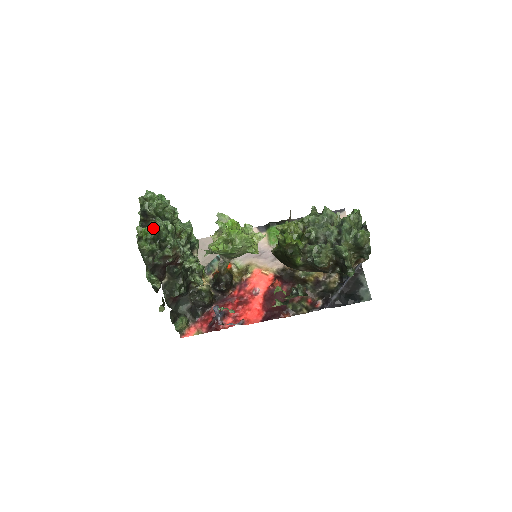
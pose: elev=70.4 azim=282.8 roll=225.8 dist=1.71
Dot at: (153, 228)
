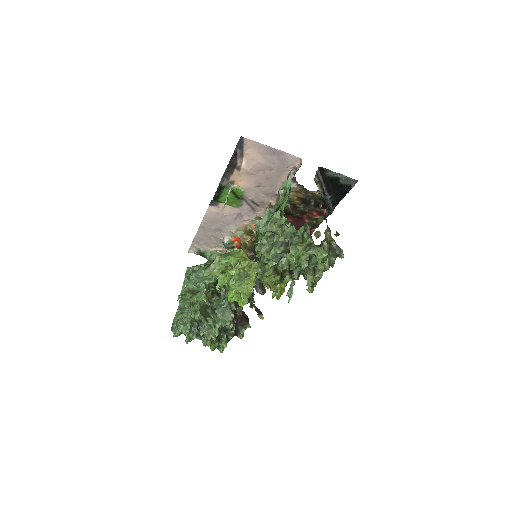
Dot at: (211, 342)
